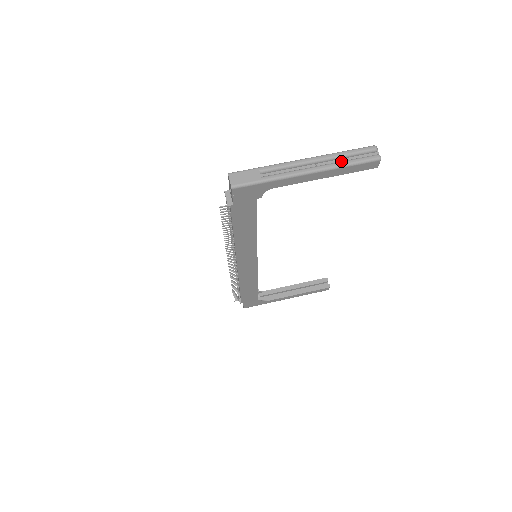
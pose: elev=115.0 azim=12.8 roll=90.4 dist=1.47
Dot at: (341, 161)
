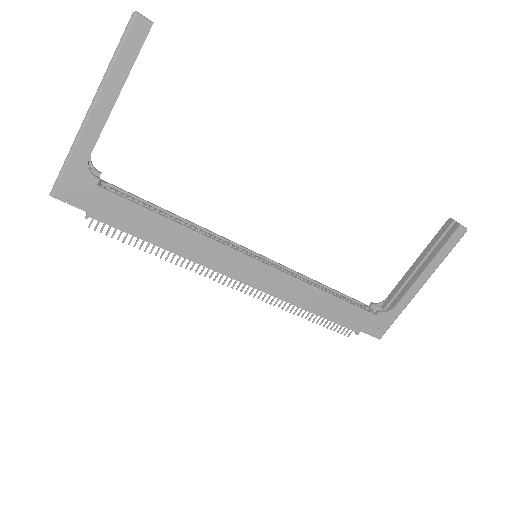
Dot at: (110, 64)
